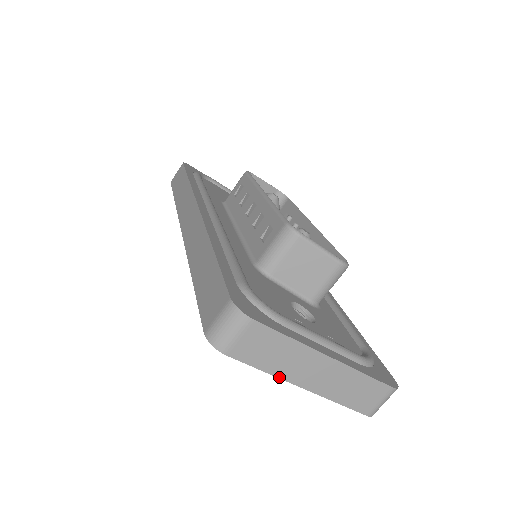
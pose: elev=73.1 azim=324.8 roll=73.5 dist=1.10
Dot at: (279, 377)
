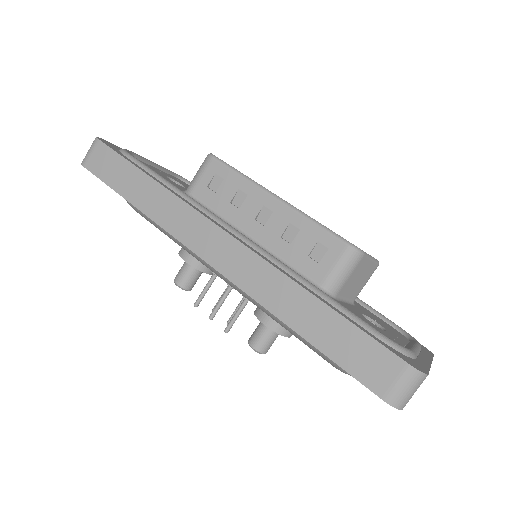
Dot at: occluded
